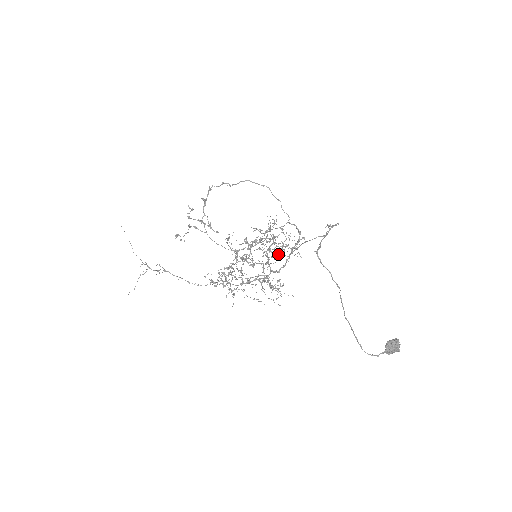
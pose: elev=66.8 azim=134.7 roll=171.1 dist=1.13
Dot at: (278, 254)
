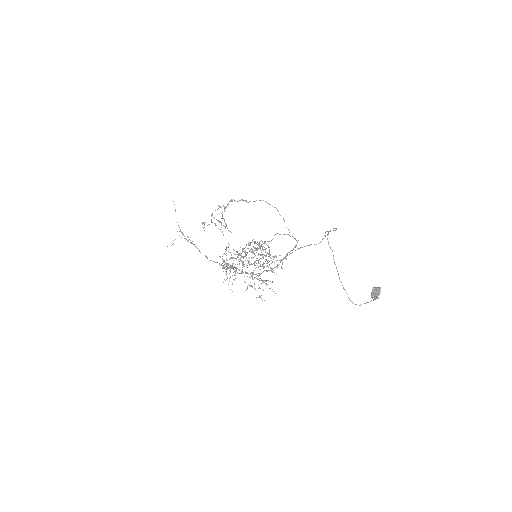
Dot at: occluded
